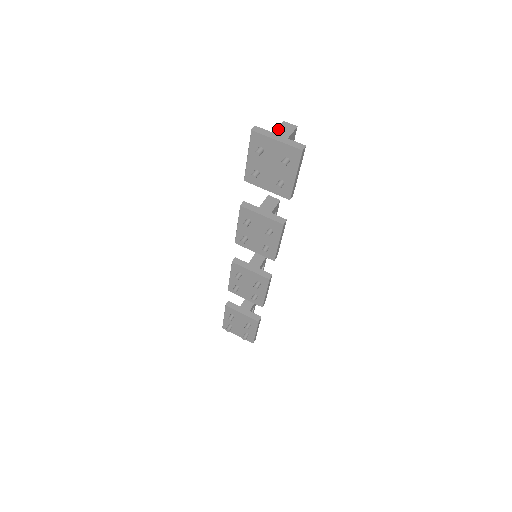
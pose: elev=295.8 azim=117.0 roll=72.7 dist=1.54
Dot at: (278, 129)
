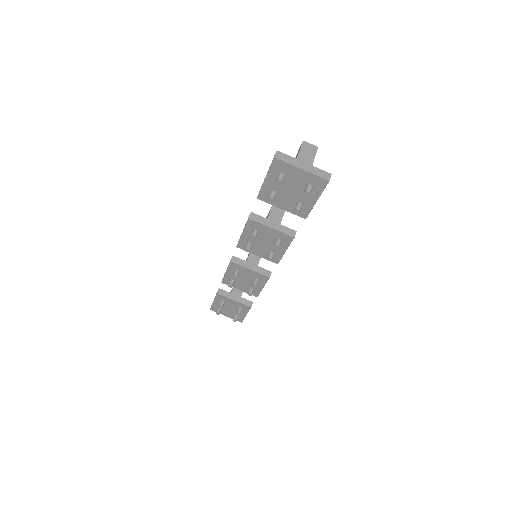
Dot at: (300, 153)
